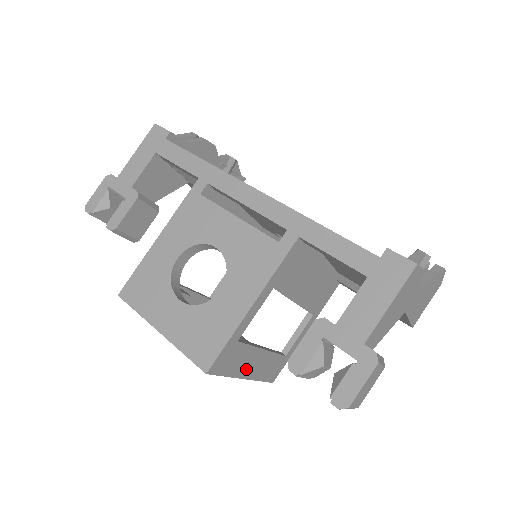
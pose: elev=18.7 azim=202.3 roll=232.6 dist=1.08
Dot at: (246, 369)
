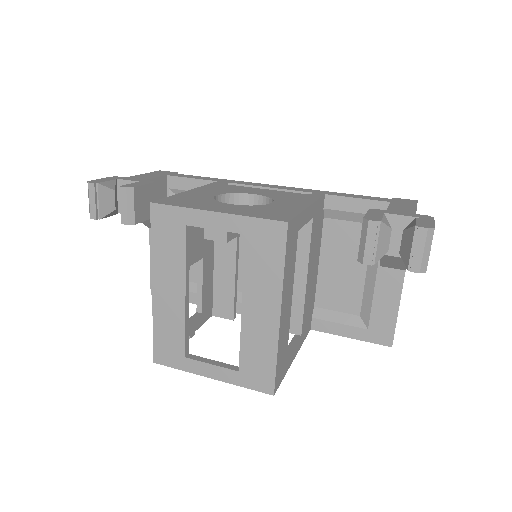
Dot at: (285, 298)
